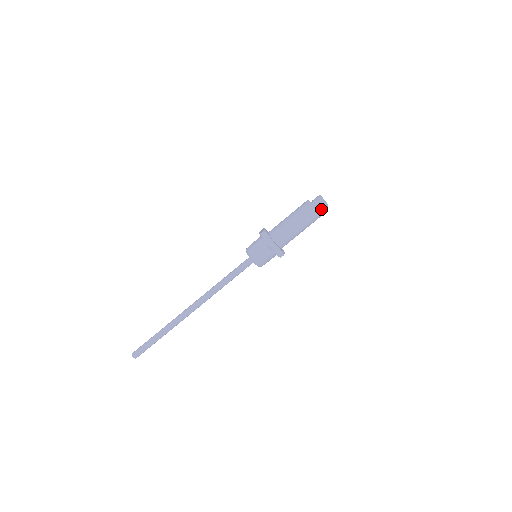
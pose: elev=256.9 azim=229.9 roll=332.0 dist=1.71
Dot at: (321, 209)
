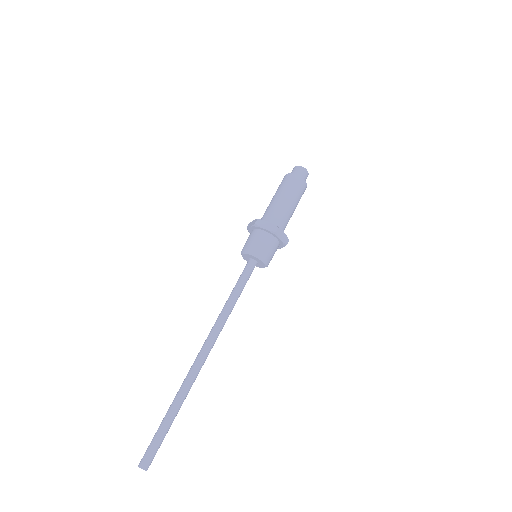
Dot at: (304, 179)
